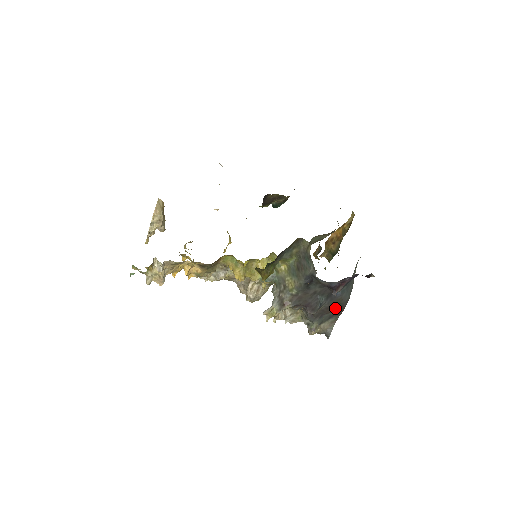
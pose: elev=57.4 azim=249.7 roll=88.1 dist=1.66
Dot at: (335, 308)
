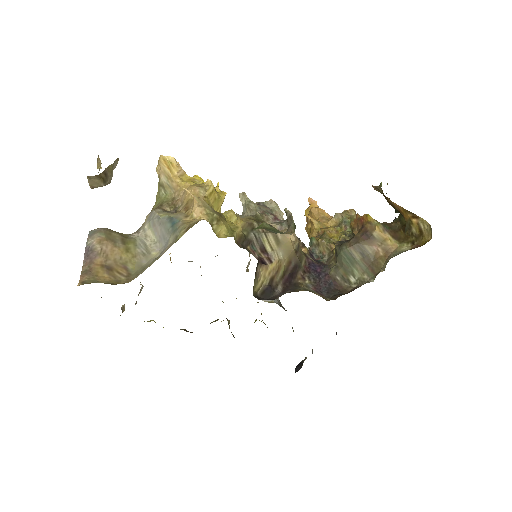
Dot at: occluded
